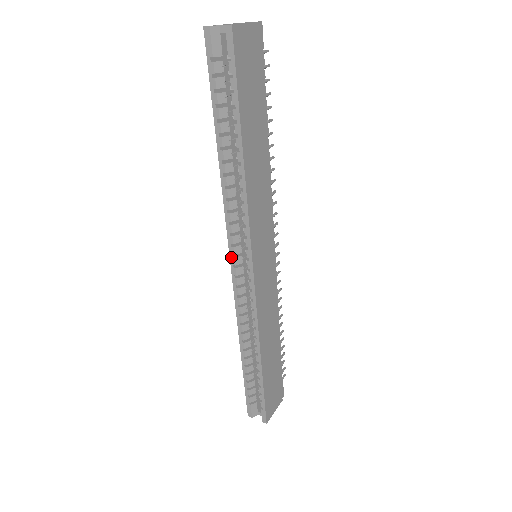
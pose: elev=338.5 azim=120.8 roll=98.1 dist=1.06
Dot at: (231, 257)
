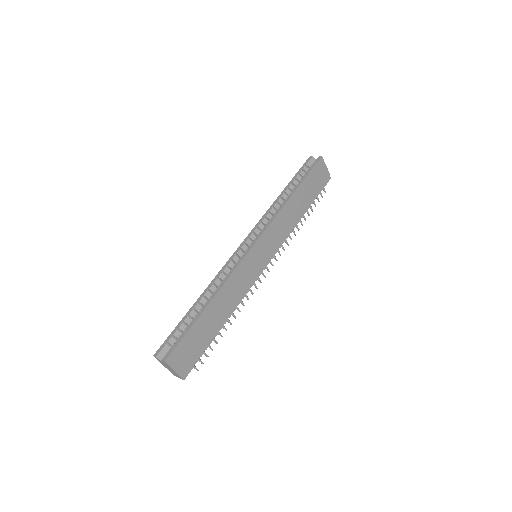
Dot at: (246, 238)
